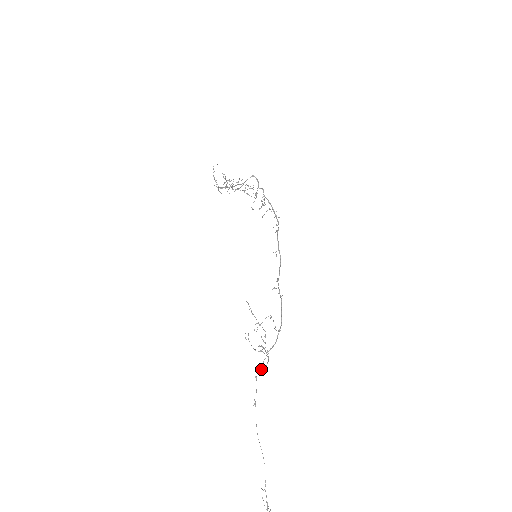
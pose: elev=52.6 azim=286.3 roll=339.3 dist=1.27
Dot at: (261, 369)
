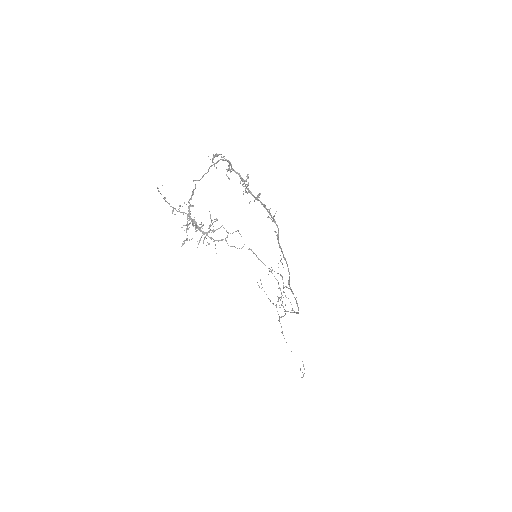
Dot at: occluded
